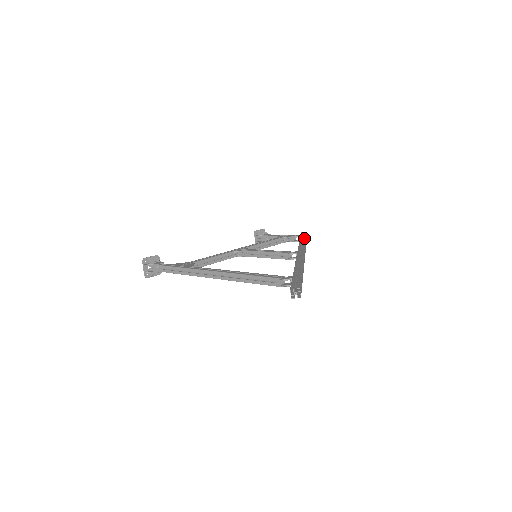
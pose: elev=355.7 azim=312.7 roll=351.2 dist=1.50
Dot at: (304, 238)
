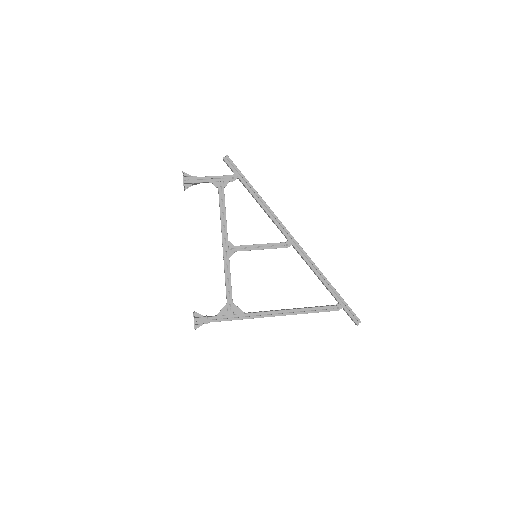
Dot at: (253, 189)
